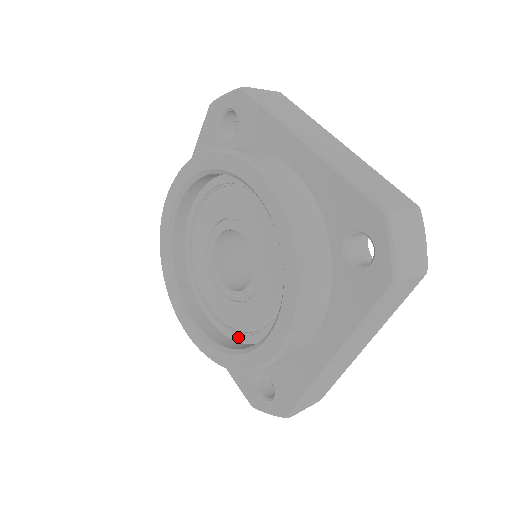
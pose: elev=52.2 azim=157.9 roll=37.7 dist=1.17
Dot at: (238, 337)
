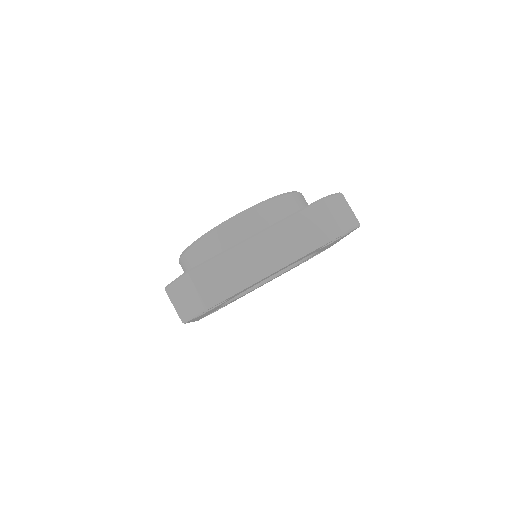
Dot at: occluded
